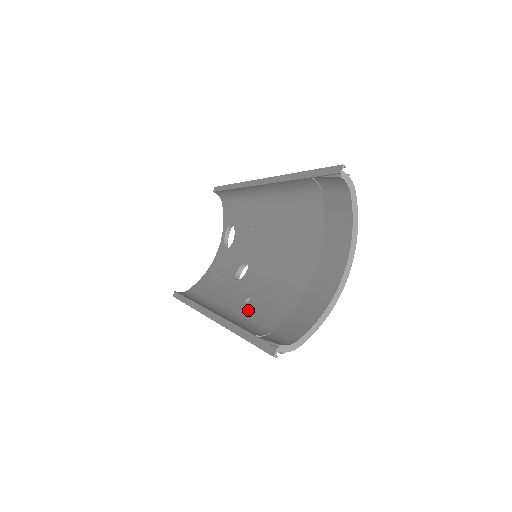
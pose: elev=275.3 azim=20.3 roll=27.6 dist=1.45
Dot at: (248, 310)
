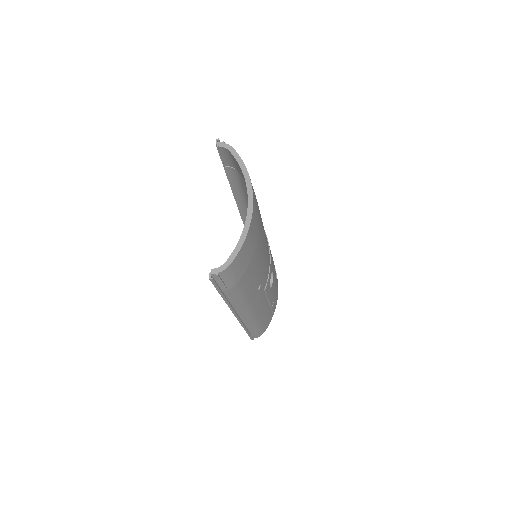
Dot at: occluded
